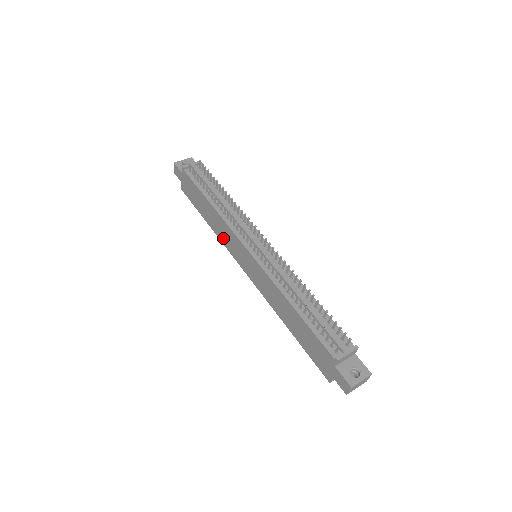
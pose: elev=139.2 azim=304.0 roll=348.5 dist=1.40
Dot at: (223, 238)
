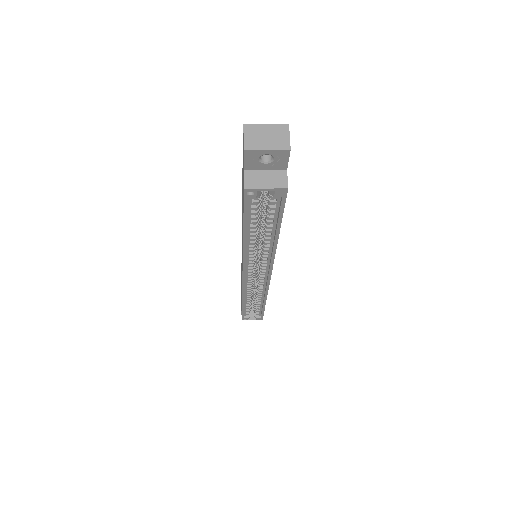
Dot at: occluded
